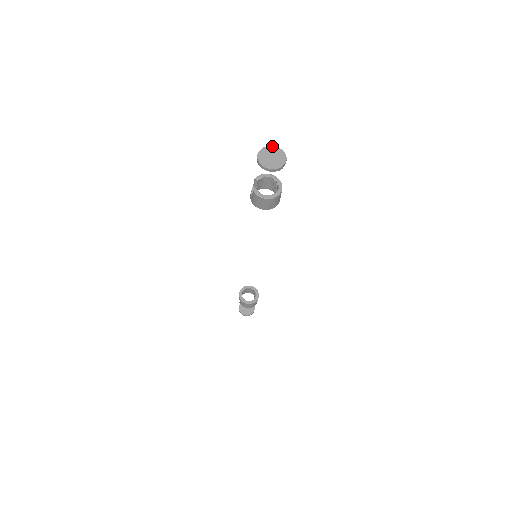
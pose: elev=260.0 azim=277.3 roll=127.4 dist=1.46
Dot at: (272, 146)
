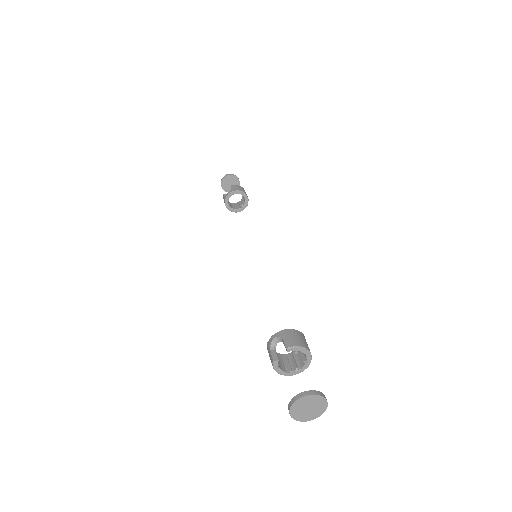
Dot at: (321, 396)
